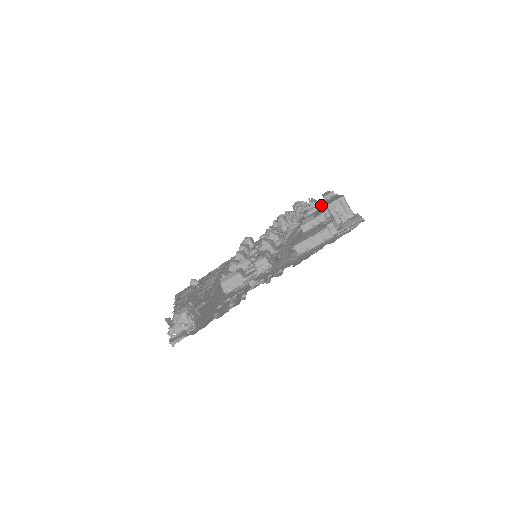
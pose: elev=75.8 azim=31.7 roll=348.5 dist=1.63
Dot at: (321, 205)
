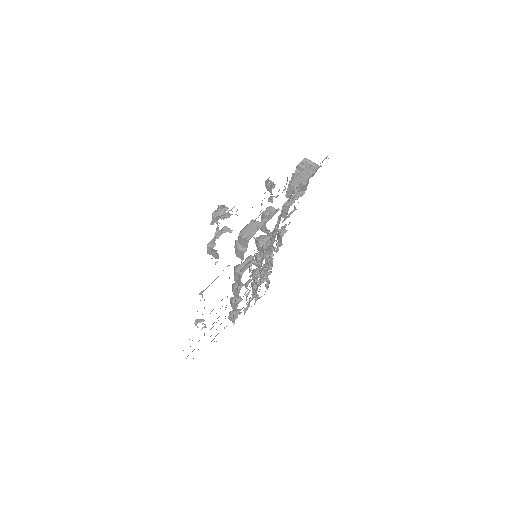
Dot at: occluded
